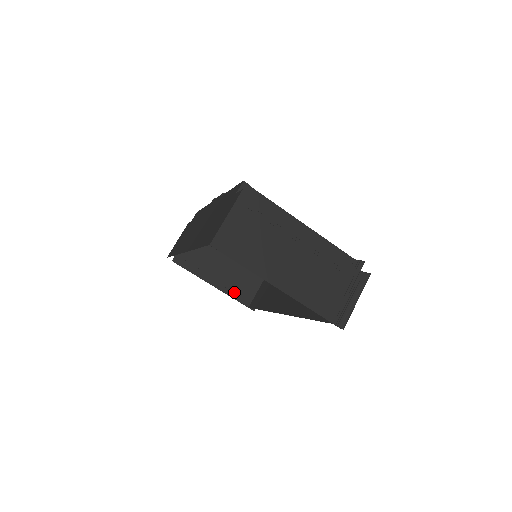
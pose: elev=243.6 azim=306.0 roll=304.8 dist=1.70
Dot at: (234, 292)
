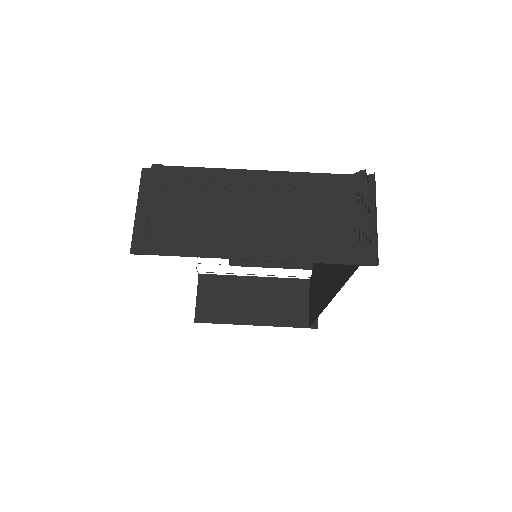
Dot at: (282, 319)
